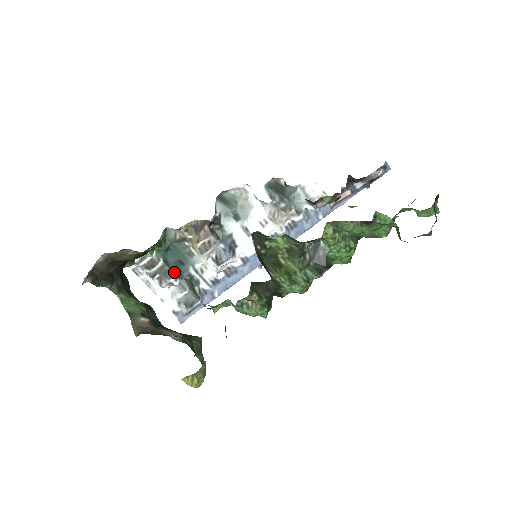
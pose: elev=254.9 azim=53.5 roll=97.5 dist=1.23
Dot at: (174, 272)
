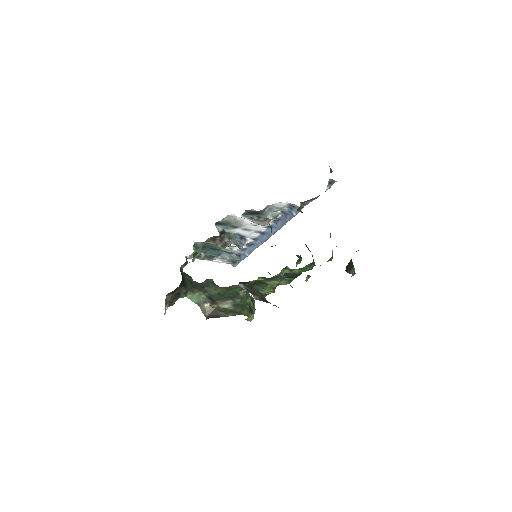
Dot at: (214, 255)
